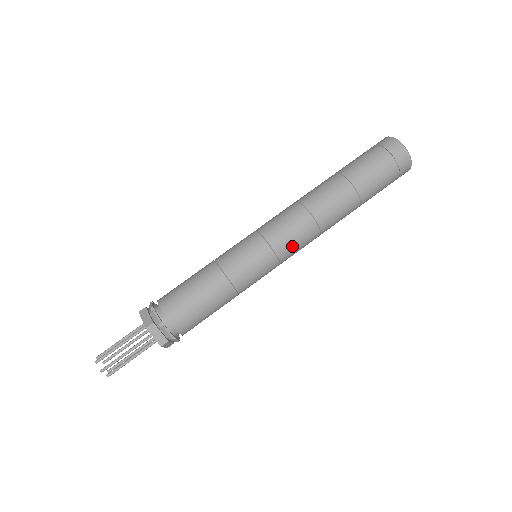
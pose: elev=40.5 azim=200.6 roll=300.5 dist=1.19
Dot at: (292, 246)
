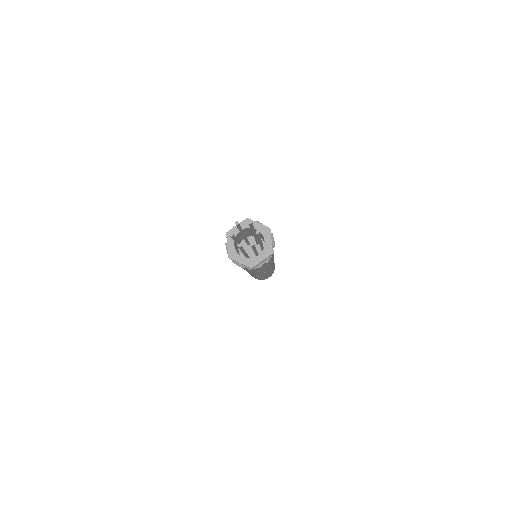
Dot at: occluded
